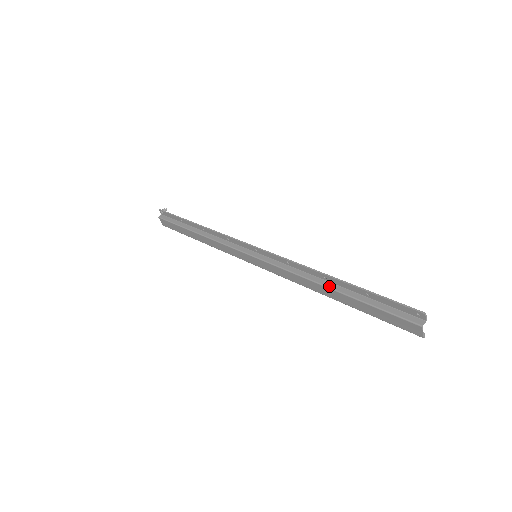
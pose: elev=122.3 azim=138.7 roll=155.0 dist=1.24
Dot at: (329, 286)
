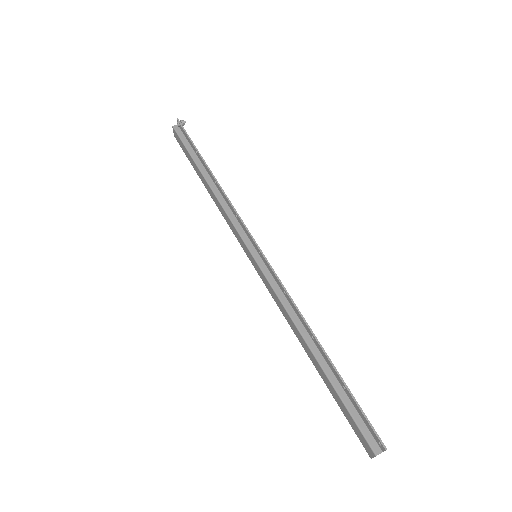
Dot at: (312, 349)
